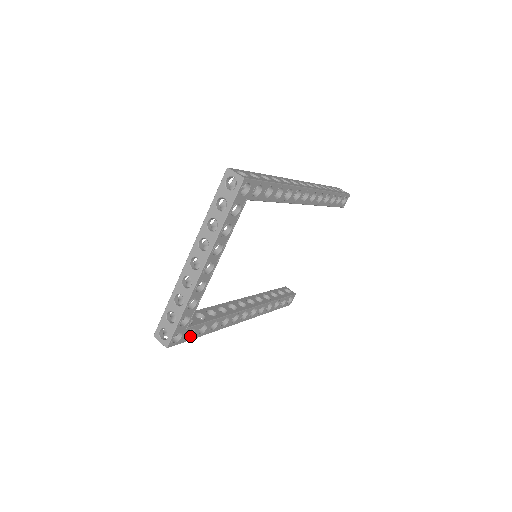
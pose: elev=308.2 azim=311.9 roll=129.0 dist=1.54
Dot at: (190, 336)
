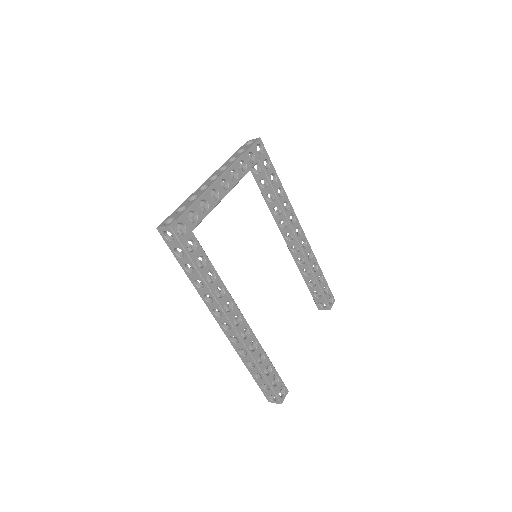
Dot at: (190, 251)
